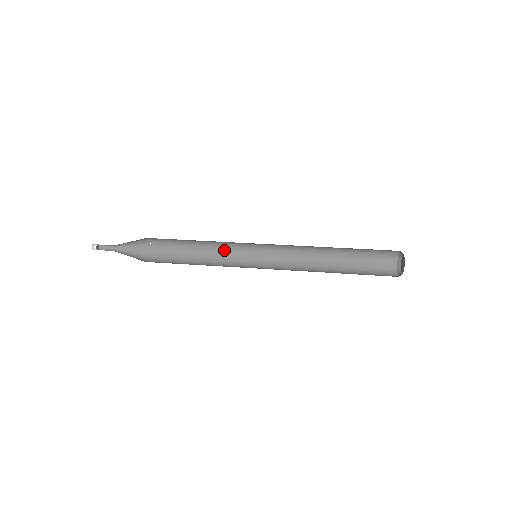
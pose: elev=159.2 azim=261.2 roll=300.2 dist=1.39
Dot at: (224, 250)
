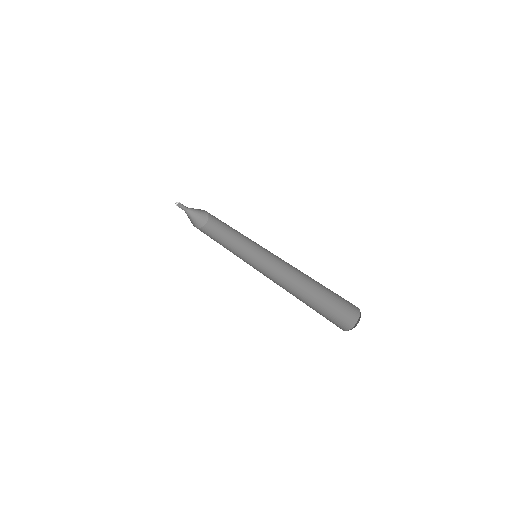
Dot at: (242, 234)
